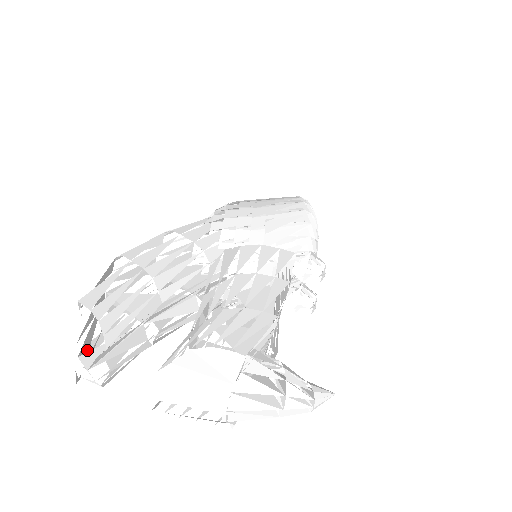
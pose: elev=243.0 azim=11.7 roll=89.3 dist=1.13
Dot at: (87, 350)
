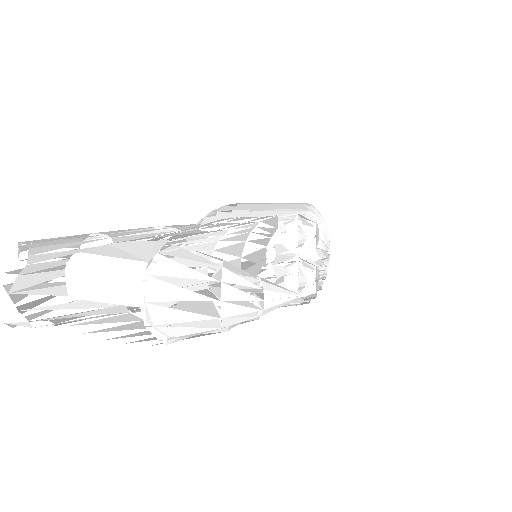
Dot at: (24, 294)
